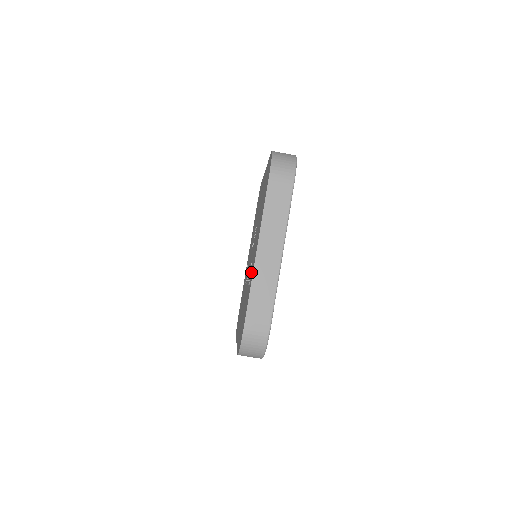
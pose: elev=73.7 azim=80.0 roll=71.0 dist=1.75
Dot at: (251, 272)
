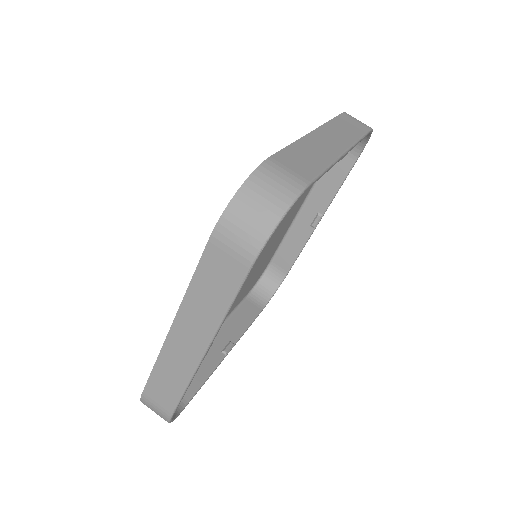
Dot at: occluded
